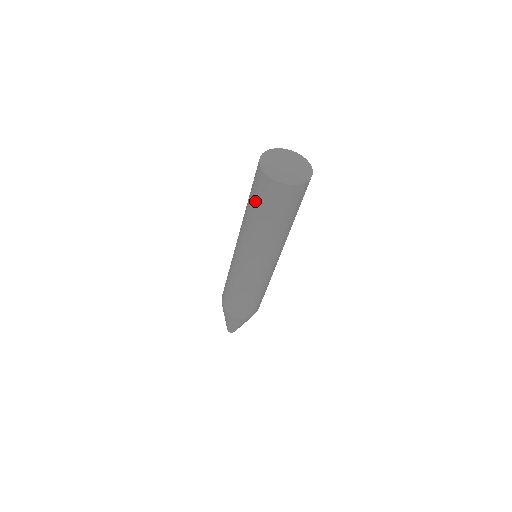
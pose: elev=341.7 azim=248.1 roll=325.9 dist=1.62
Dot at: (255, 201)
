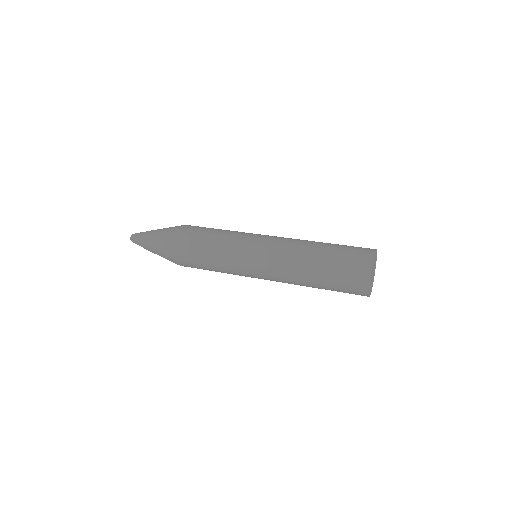
Dot at: (334, 286)
